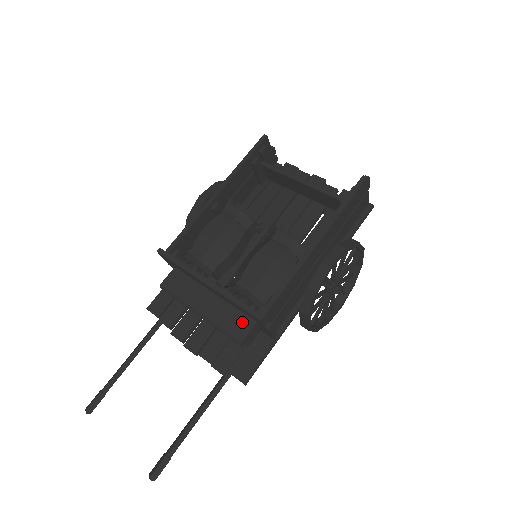
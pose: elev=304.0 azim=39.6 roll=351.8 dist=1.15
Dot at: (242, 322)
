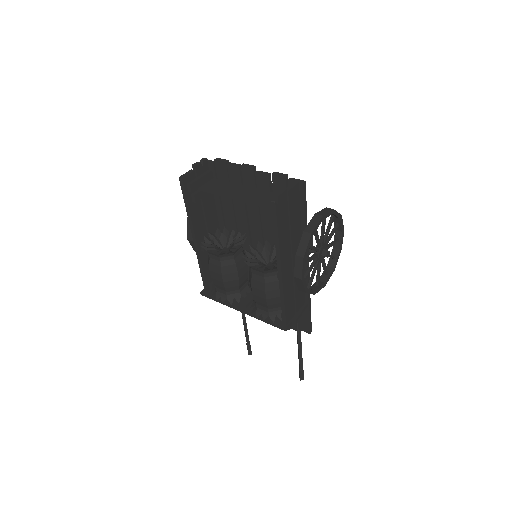
Dot at: occluded
